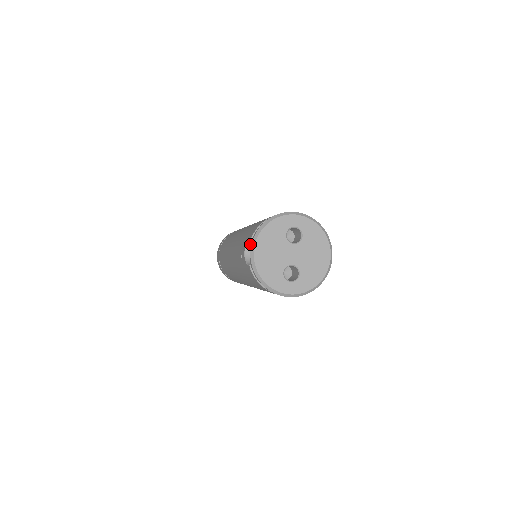
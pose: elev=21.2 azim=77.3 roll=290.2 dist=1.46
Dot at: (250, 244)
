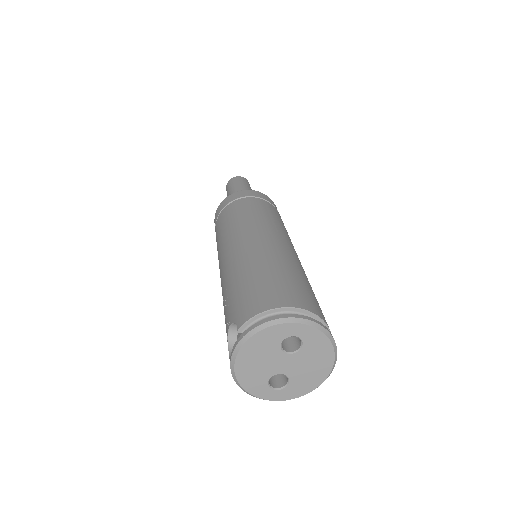
Dot at: occluded
